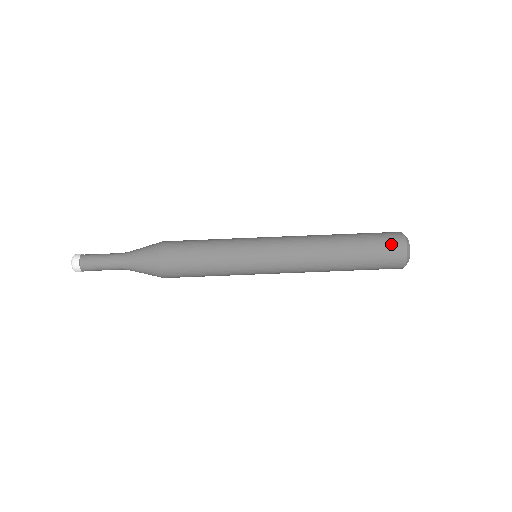
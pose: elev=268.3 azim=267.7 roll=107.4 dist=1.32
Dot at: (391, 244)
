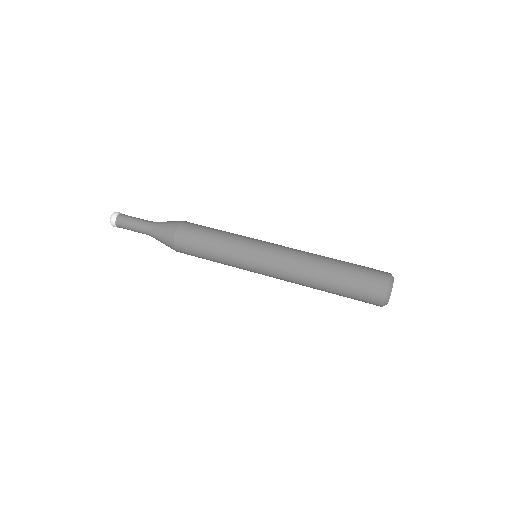
Dot at: (376, 272)
